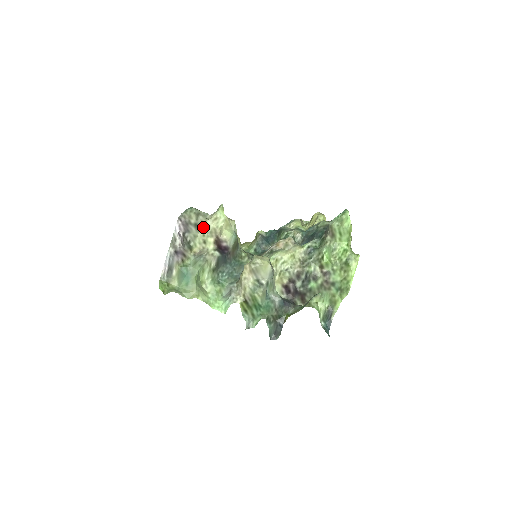
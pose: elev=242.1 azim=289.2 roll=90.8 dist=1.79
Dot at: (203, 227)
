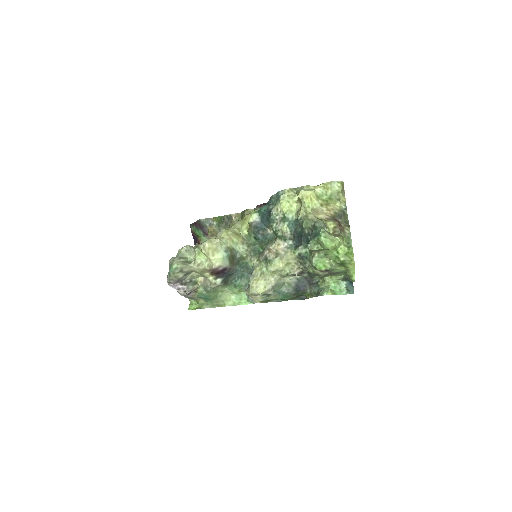
Dot at: occluded
